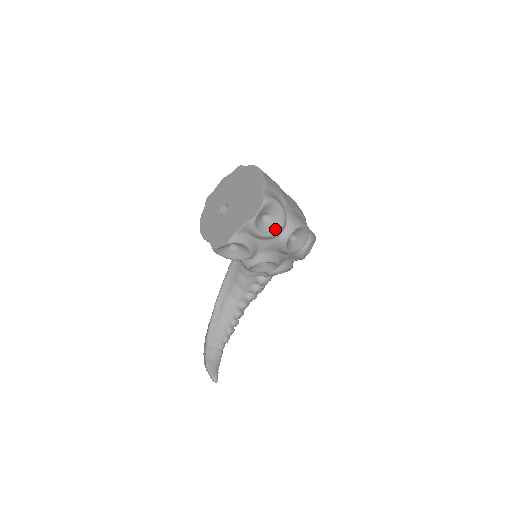
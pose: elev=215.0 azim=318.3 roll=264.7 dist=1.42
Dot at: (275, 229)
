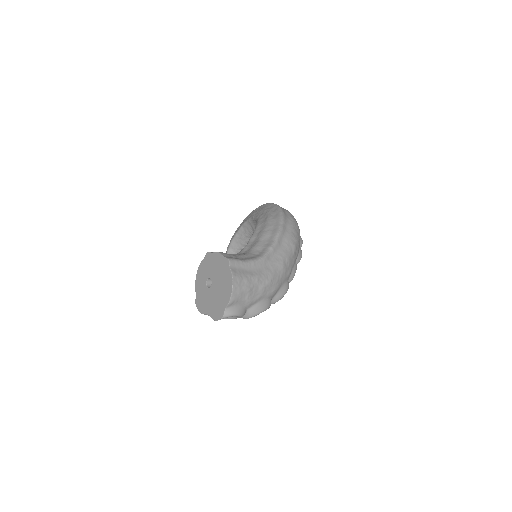
Dot at: (235, 317)
